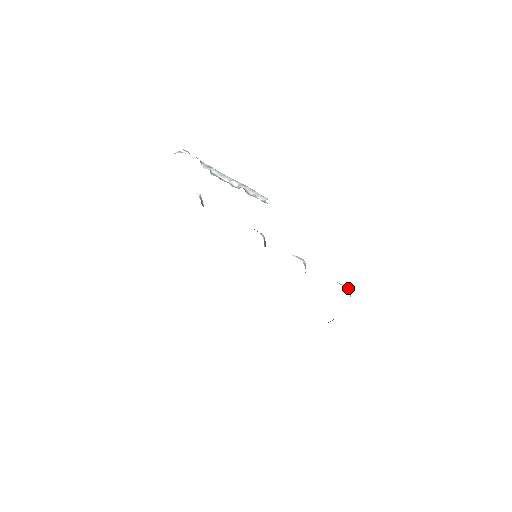
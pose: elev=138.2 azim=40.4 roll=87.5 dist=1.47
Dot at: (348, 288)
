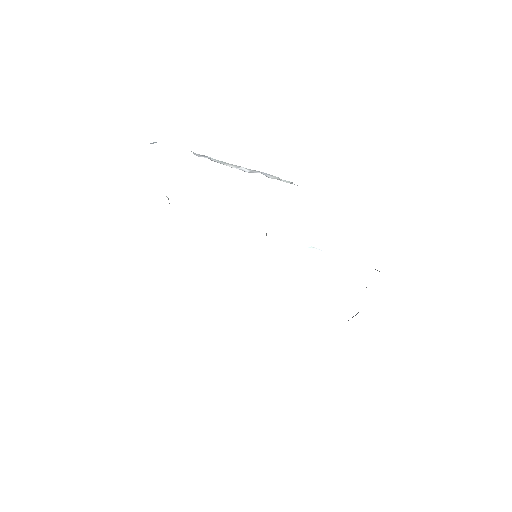
Dot at: occluded
